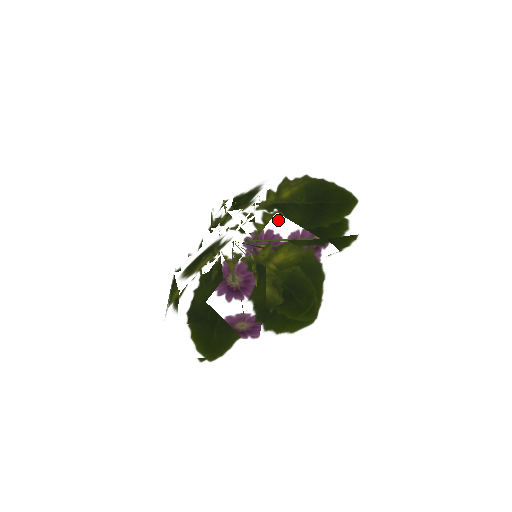
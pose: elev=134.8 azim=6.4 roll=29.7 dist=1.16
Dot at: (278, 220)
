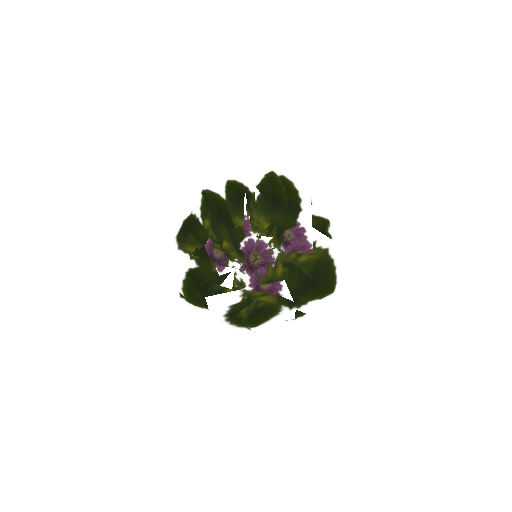
Dot at: (281, 284)
